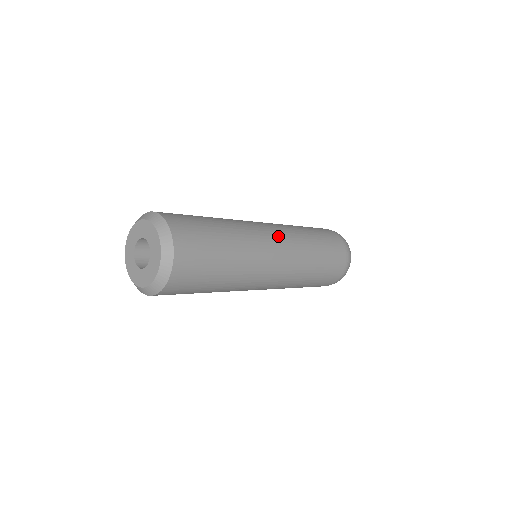
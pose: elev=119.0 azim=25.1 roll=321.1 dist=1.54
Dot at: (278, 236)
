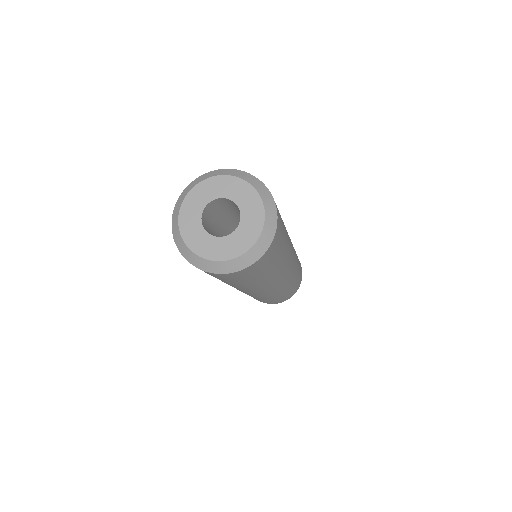
Dot at: occluded
